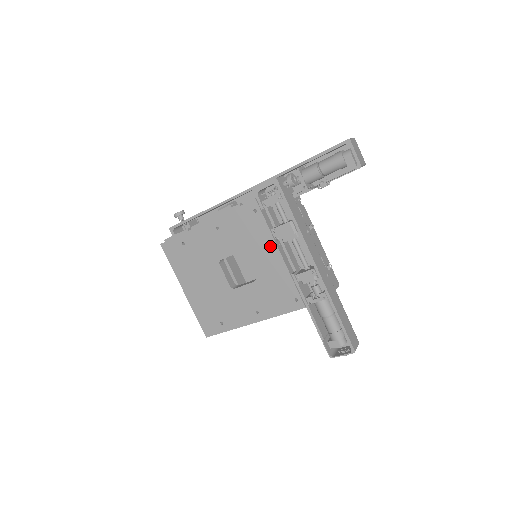
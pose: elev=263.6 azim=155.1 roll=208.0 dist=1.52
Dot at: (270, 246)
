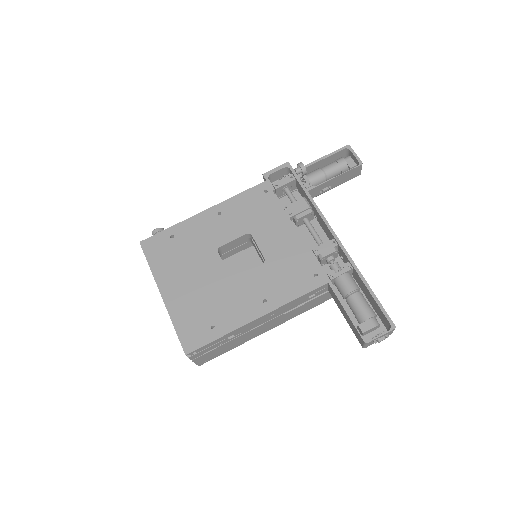
Dot at: (283, 222)
